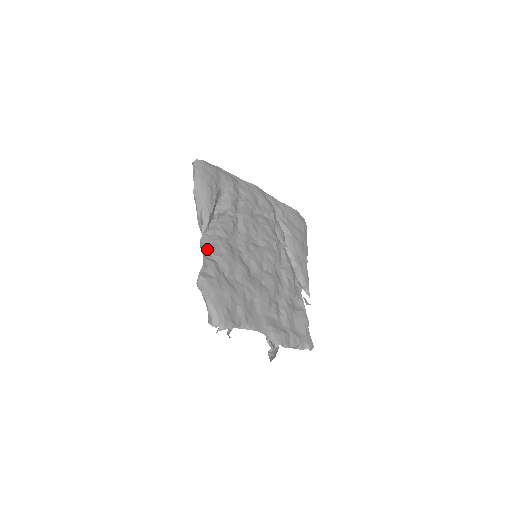
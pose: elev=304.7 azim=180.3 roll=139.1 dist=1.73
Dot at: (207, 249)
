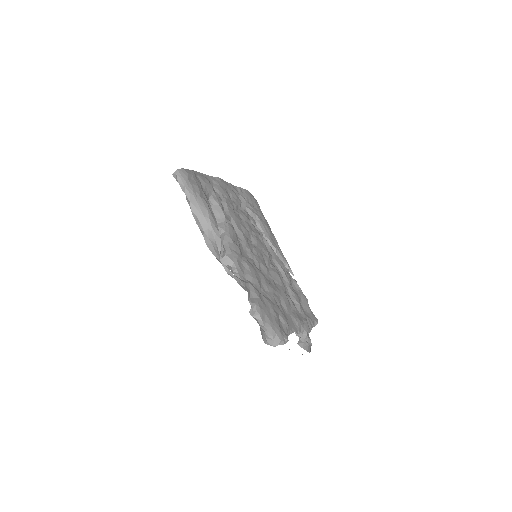
Dot at: (238, 271)
